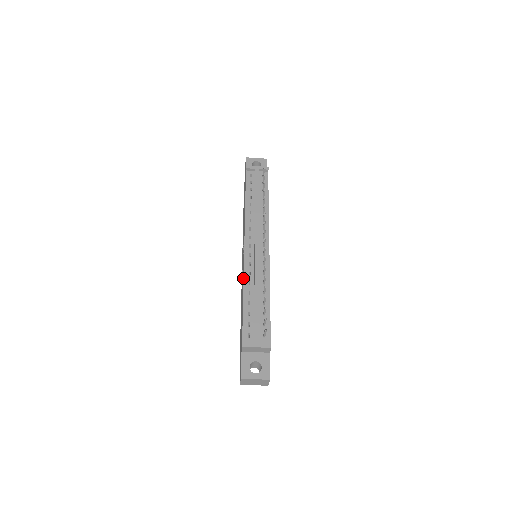
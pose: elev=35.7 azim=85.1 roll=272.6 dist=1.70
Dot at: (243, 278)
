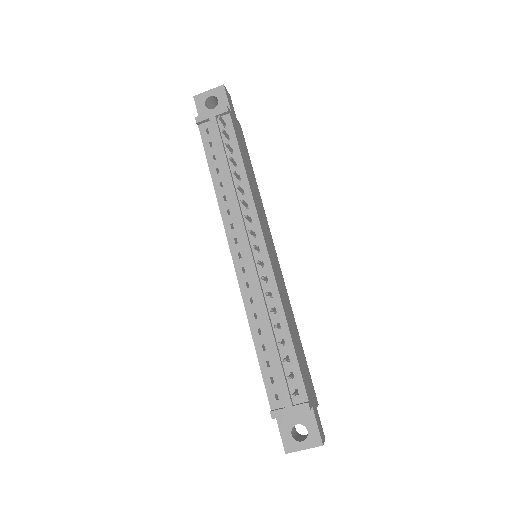
Dot at: (245, 310)
